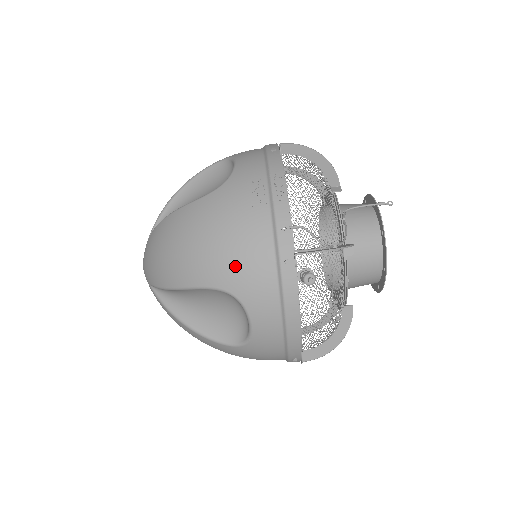
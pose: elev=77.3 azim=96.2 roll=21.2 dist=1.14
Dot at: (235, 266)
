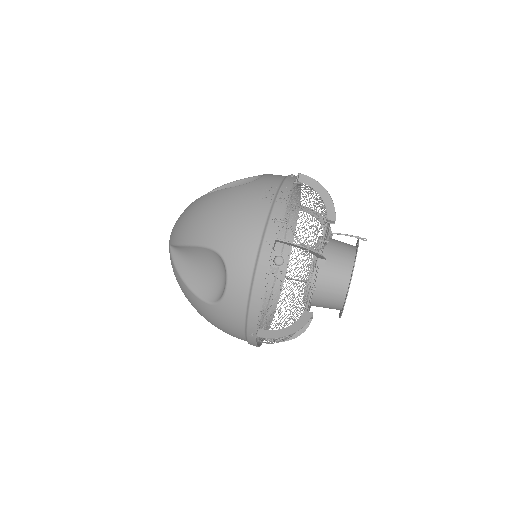
Dot at: (231, 235)
